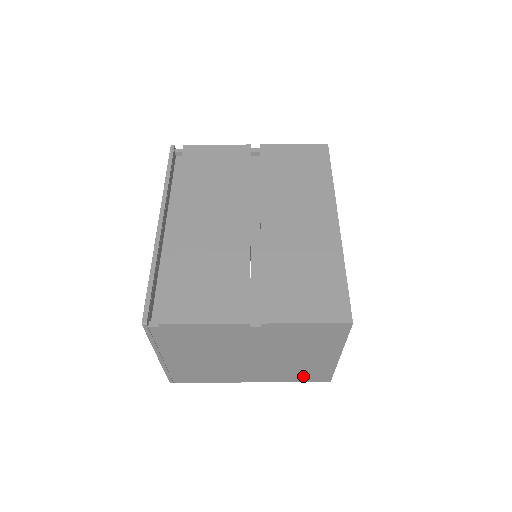
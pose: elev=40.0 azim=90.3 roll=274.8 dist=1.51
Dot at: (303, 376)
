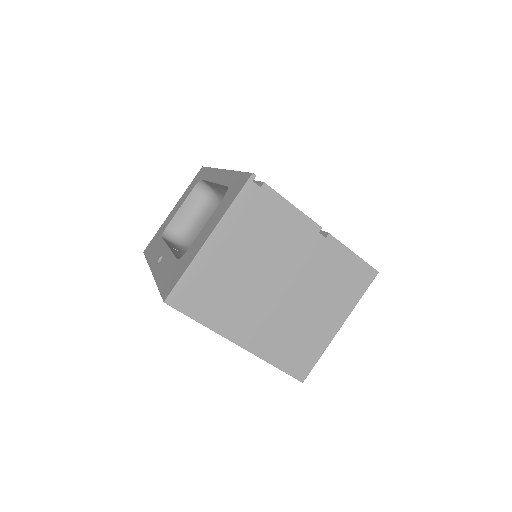
Dot at: (291, 355)
